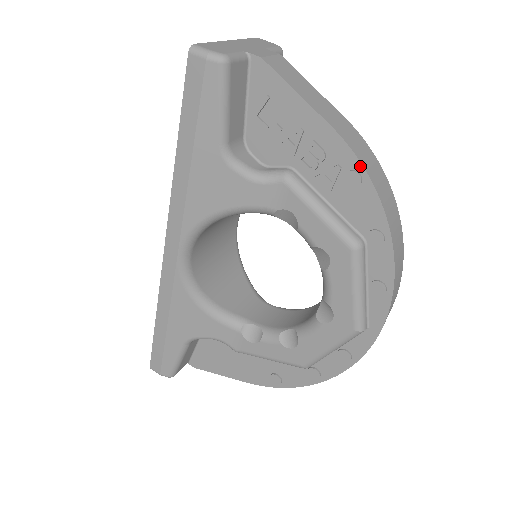
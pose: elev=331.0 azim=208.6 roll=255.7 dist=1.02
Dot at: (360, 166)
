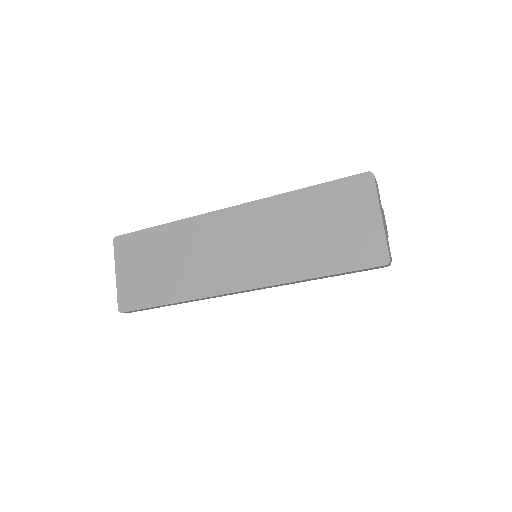
Dot at: occluded
